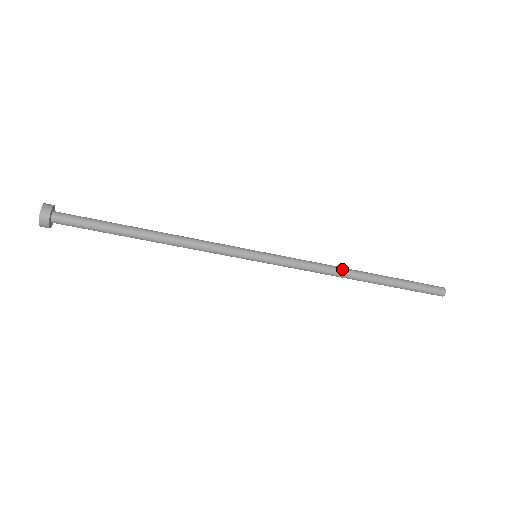
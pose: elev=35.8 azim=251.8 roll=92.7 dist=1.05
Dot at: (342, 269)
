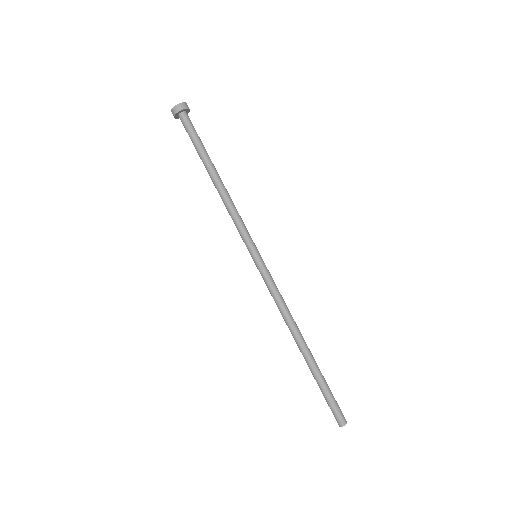
Dot at: occluded
